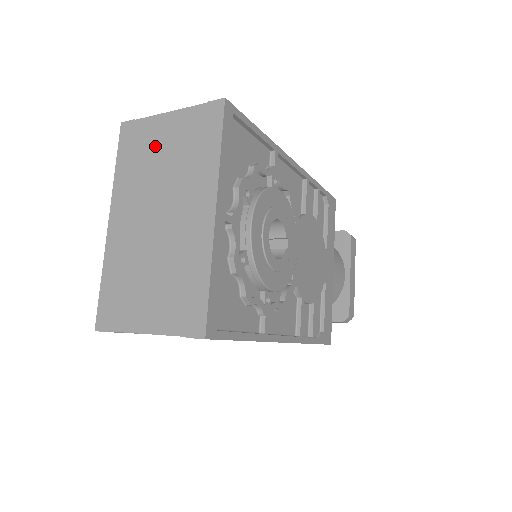
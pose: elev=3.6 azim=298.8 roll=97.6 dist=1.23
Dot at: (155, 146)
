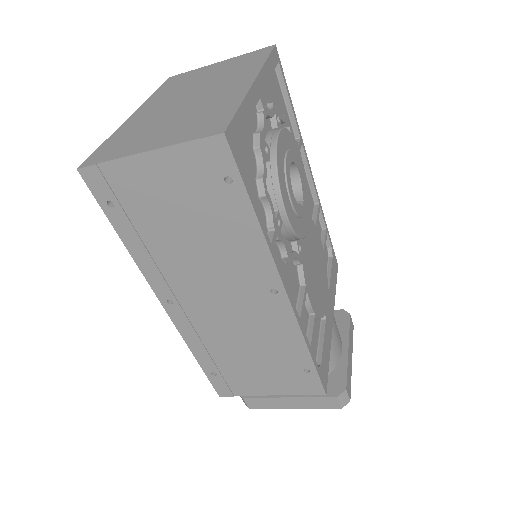
Dot at: (200, 75)
